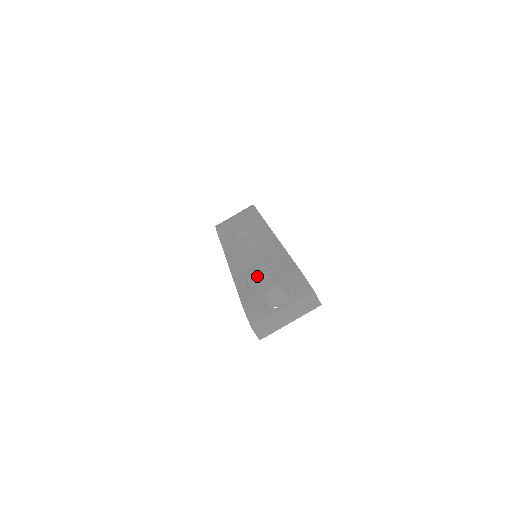
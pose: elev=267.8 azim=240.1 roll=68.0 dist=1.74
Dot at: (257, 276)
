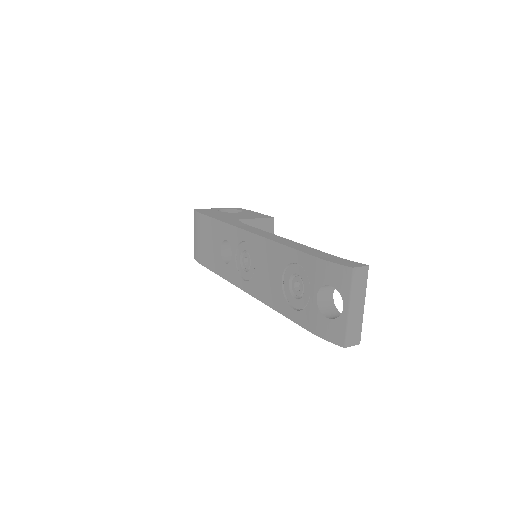
Dot at: (288, 291)
